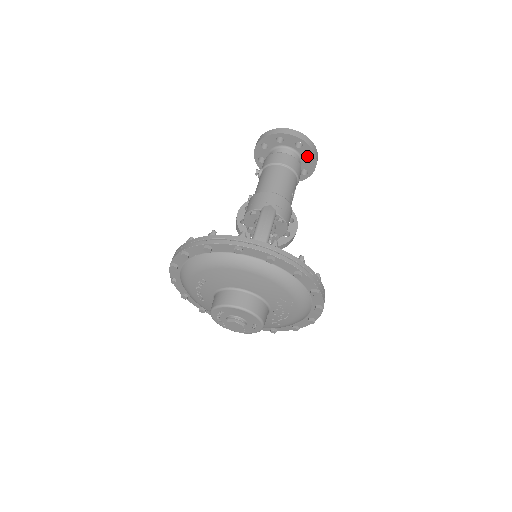
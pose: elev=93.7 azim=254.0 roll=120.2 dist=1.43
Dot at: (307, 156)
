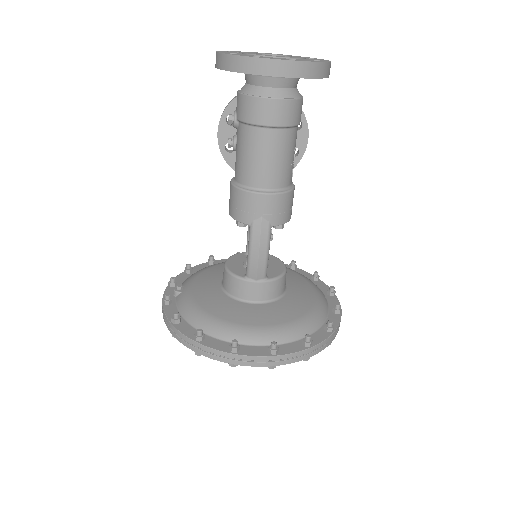
Dot at: occluded
